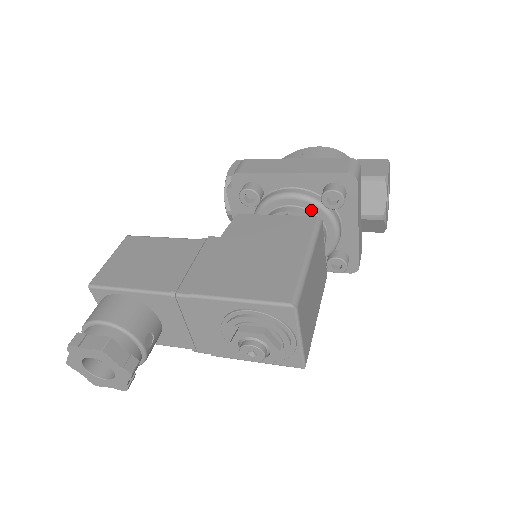
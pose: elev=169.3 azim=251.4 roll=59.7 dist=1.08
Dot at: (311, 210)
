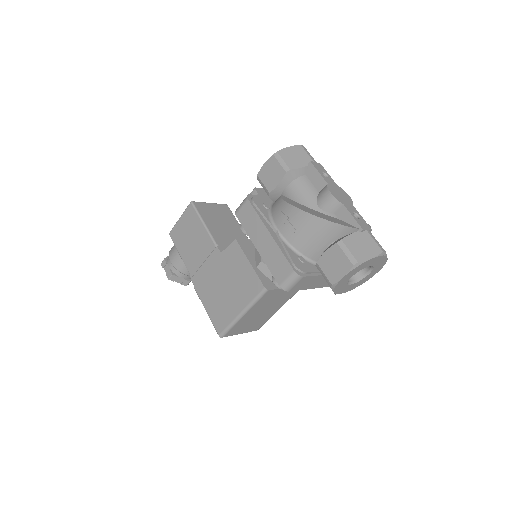
Dot at: occluded
